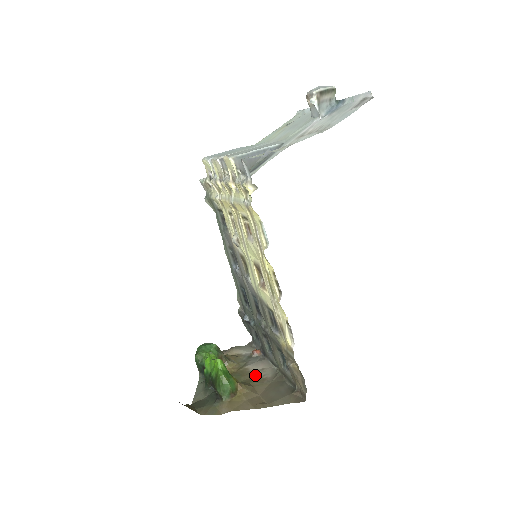
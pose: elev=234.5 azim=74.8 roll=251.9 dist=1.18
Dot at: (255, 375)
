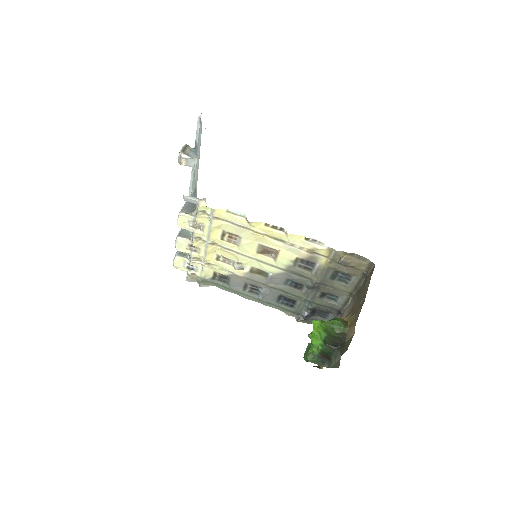
Dot at: occluded
